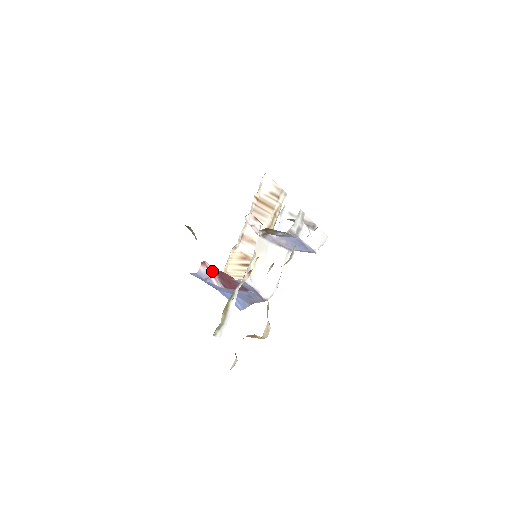
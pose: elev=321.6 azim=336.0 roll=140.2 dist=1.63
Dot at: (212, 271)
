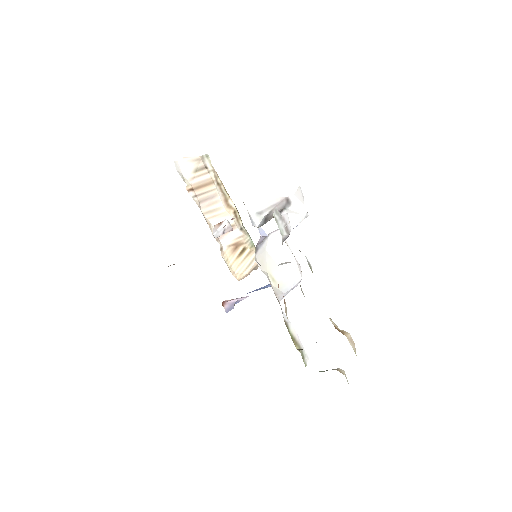
Dot at: occluded
